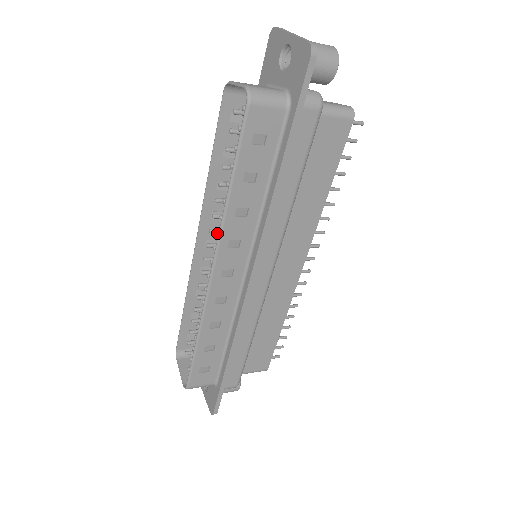
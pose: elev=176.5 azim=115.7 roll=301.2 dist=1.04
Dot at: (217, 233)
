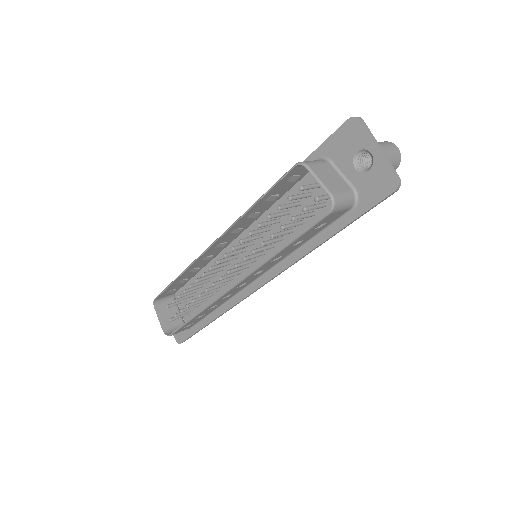
Dot at: (244, 260)
